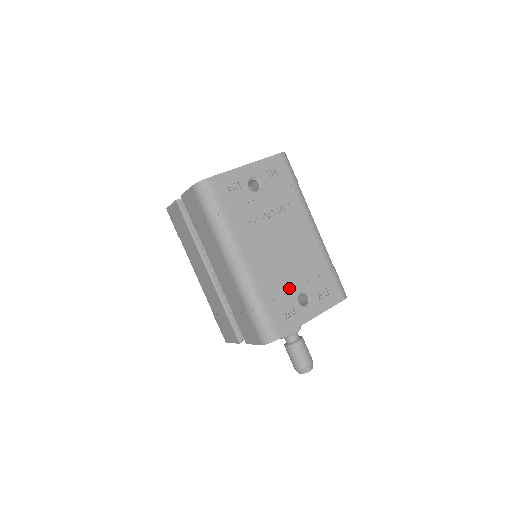
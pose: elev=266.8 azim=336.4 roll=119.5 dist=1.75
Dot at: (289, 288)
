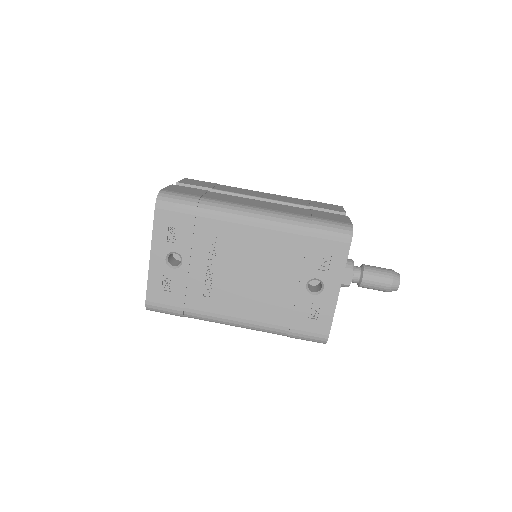
Dot at: (293, 295)
